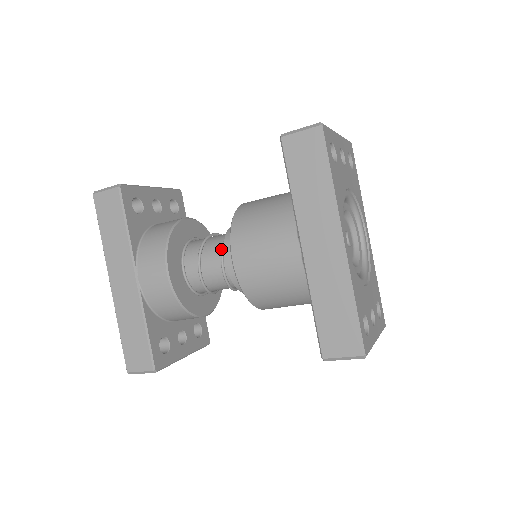
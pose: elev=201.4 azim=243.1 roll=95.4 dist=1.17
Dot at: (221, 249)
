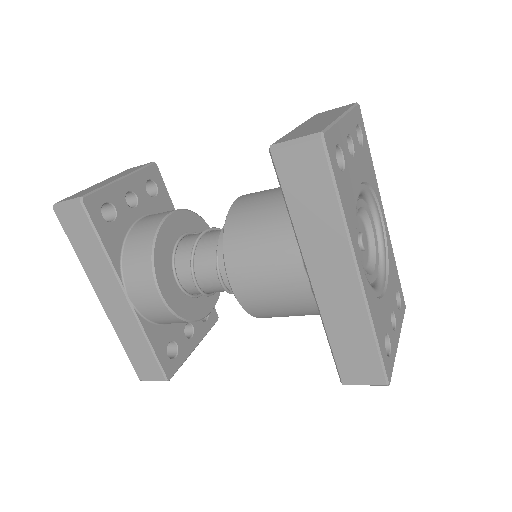
Dot at: (215, 261)
